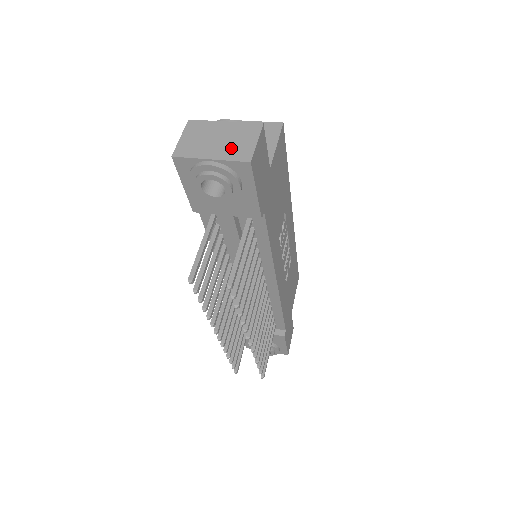
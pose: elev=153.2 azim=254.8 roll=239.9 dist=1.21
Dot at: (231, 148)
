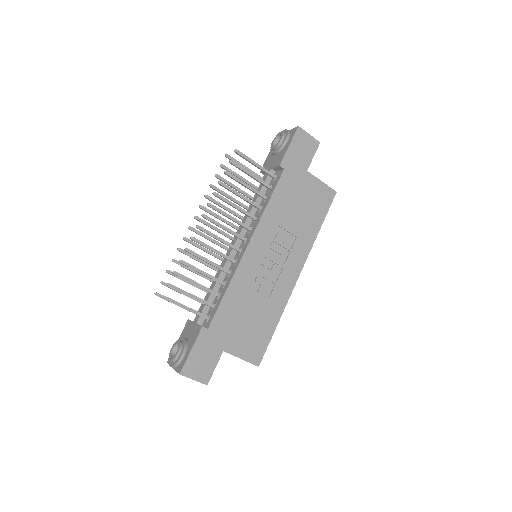
Dot at: occluded
